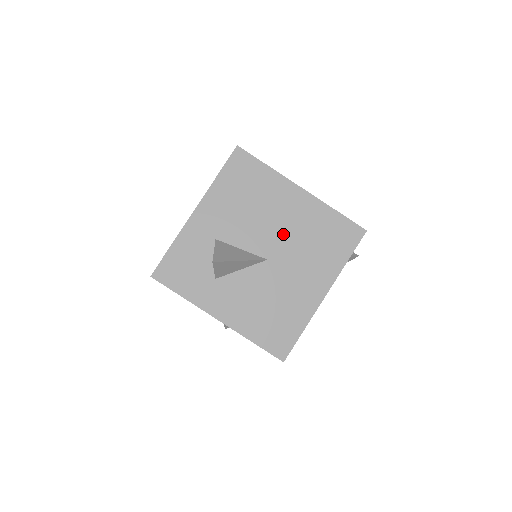
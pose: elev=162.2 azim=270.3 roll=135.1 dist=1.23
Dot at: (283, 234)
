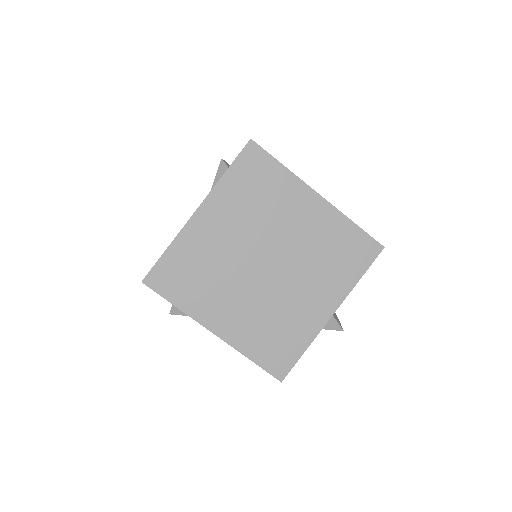
Dot at: occluded
